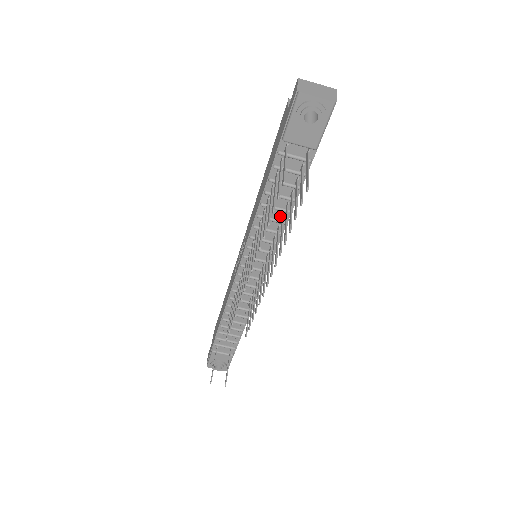
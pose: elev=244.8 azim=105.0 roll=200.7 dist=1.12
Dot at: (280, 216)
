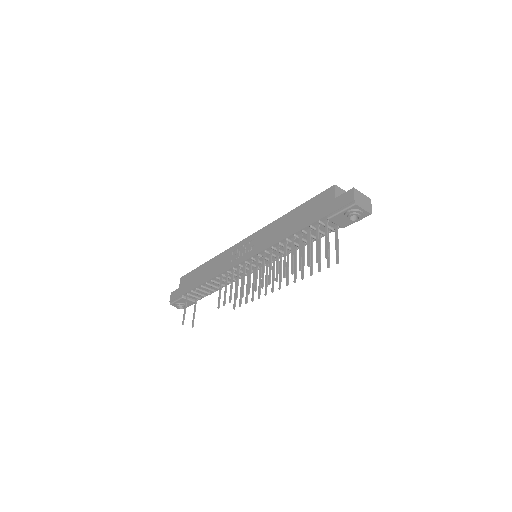
Dot at: occluded
